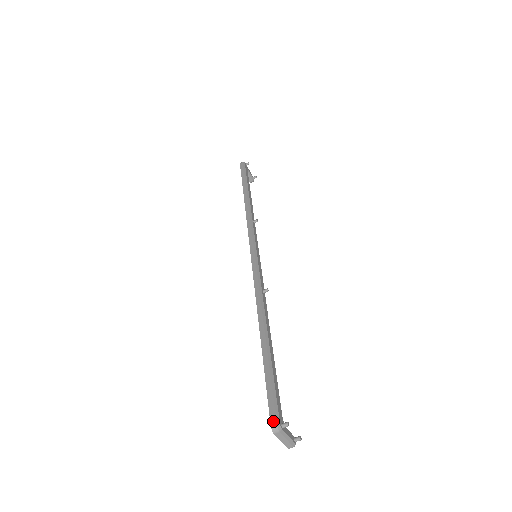
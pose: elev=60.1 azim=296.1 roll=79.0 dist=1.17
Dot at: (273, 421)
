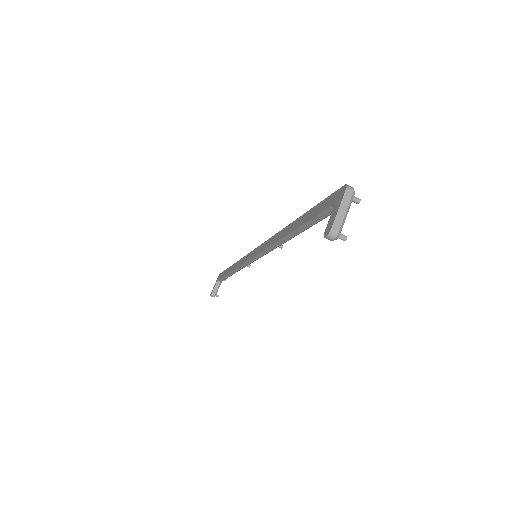
Dot at: (347, 187)
